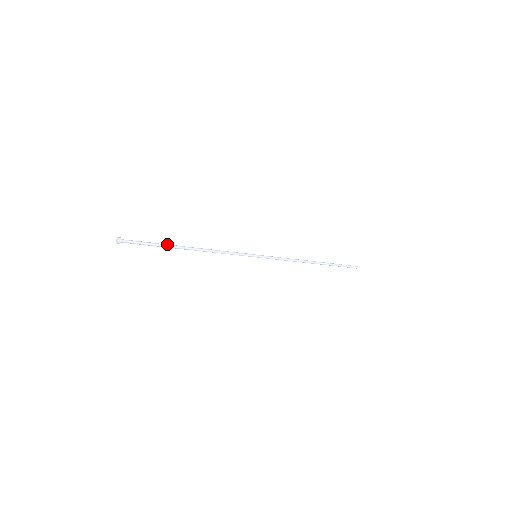
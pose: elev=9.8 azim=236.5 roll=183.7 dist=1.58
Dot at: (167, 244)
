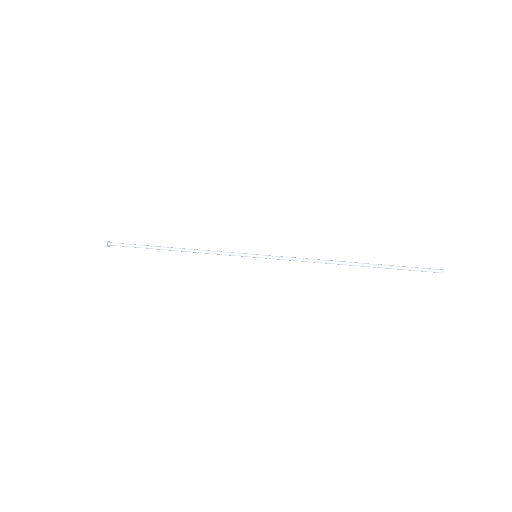
Dot at: (150, 247)
